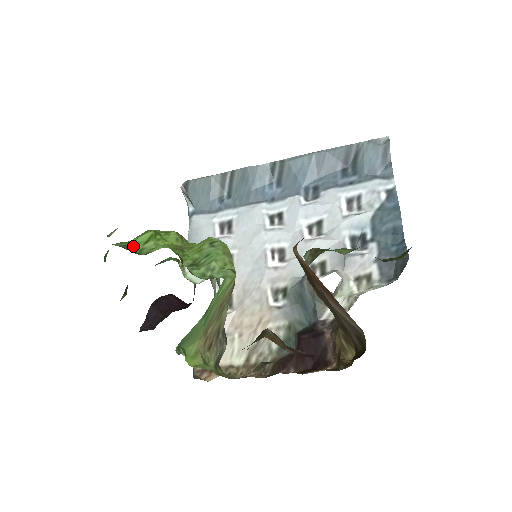
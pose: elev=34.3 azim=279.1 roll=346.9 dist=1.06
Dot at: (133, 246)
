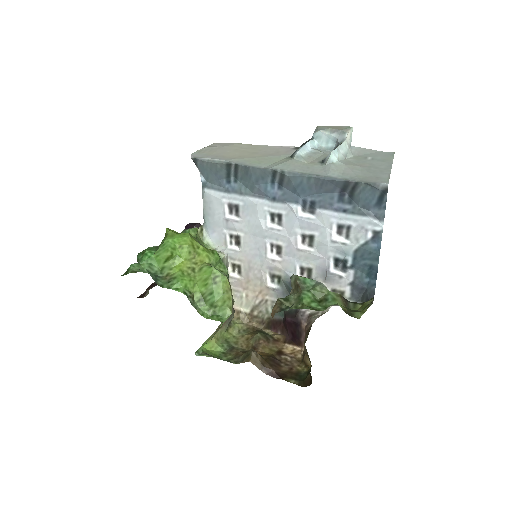
Dot at: (156, 262)
